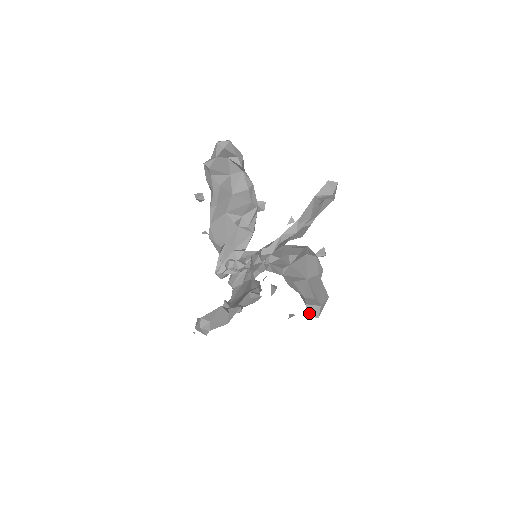
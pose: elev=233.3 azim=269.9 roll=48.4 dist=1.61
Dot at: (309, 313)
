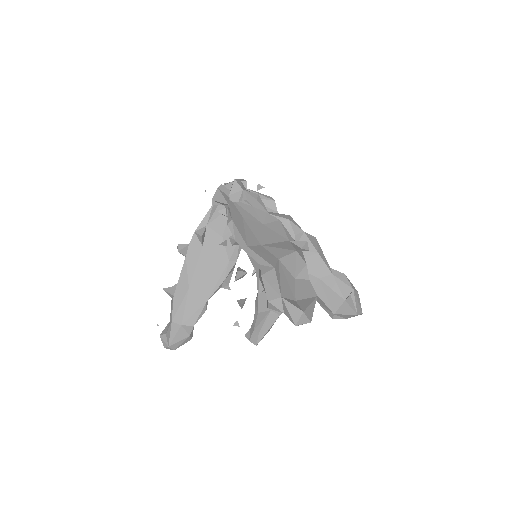
Dot at: (247, 338)
